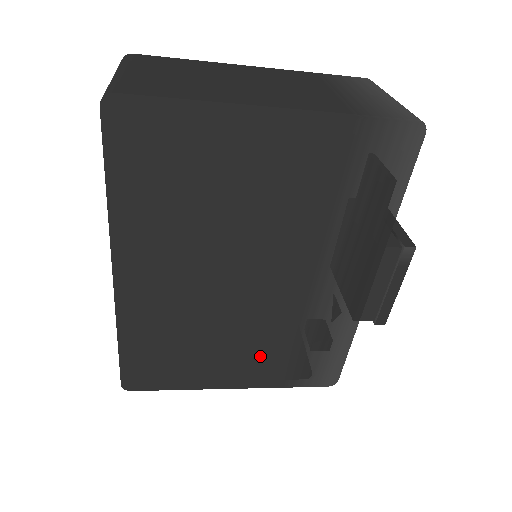
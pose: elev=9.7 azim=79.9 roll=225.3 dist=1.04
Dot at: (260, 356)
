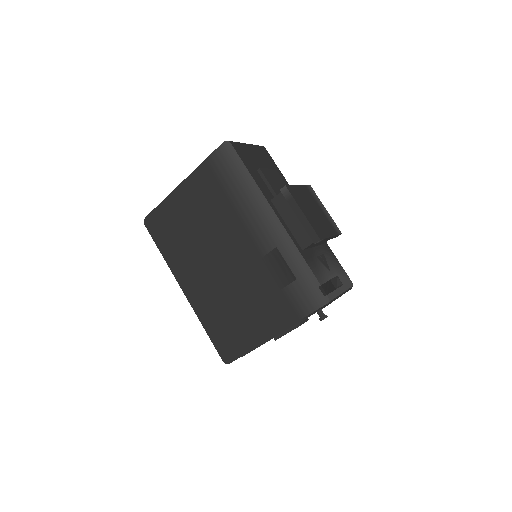
Dot at: (268, 303)
